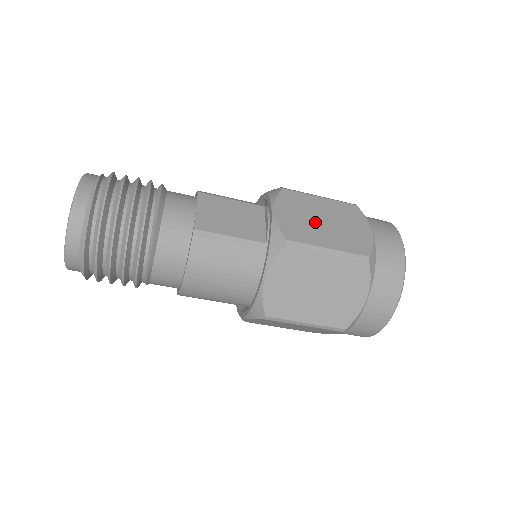
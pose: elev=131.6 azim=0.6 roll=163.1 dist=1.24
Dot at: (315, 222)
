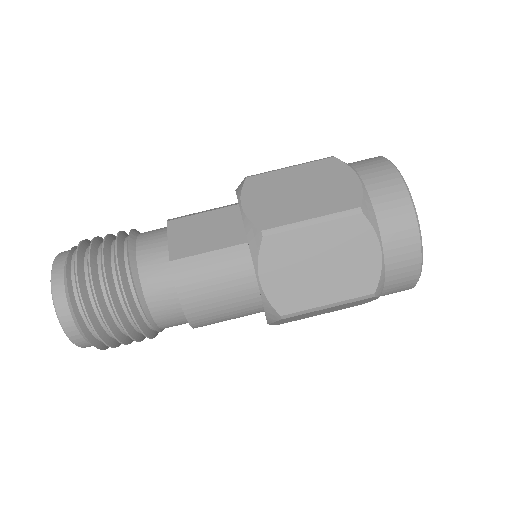
Dot at: (289, 197)
